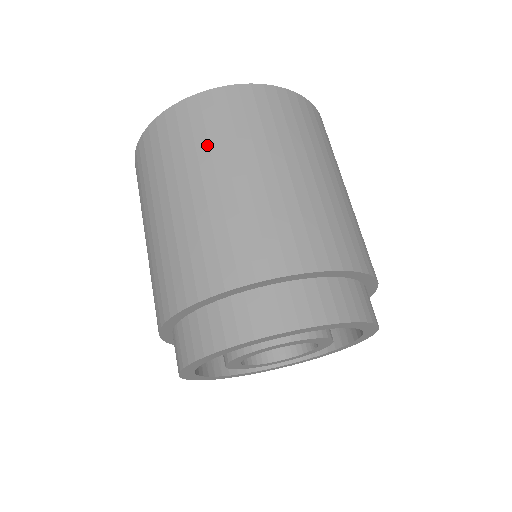
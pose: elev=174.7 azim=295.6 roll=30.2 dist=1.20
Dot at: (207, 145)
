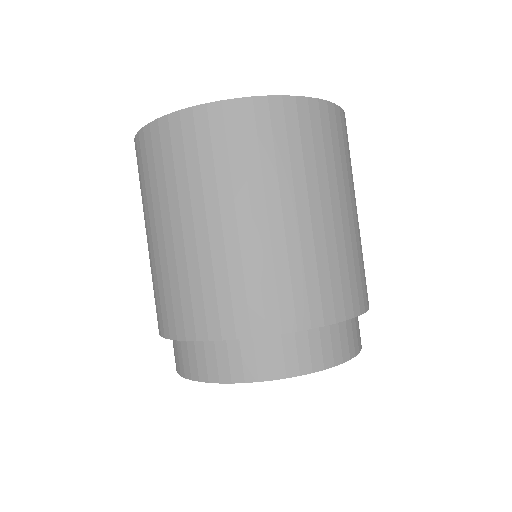
Dot at: (228, 173)
